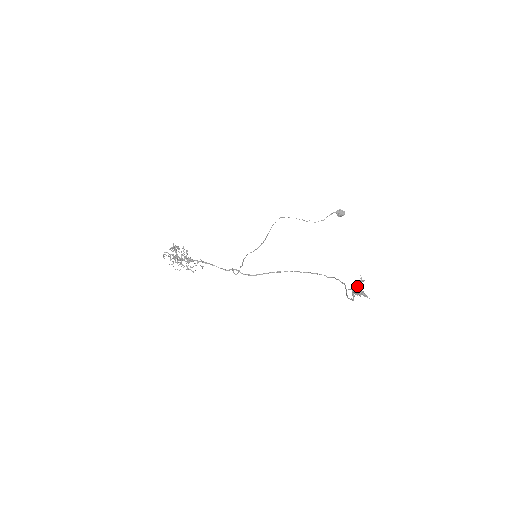
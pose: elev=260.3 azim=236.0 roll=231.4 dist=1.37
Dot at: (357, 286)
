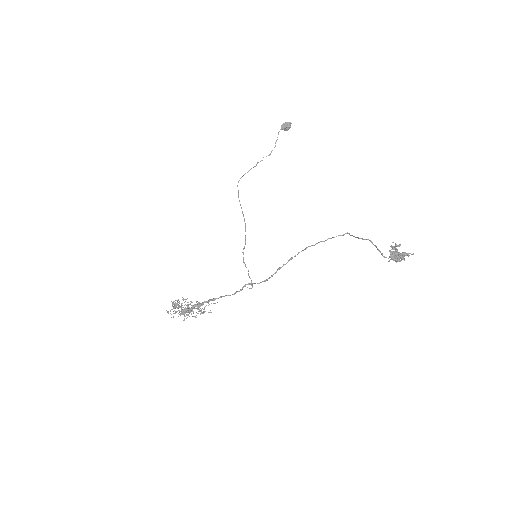
Dot at: (395, 252)
